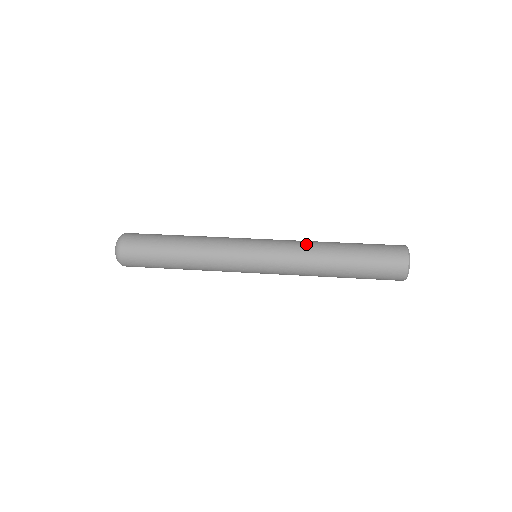
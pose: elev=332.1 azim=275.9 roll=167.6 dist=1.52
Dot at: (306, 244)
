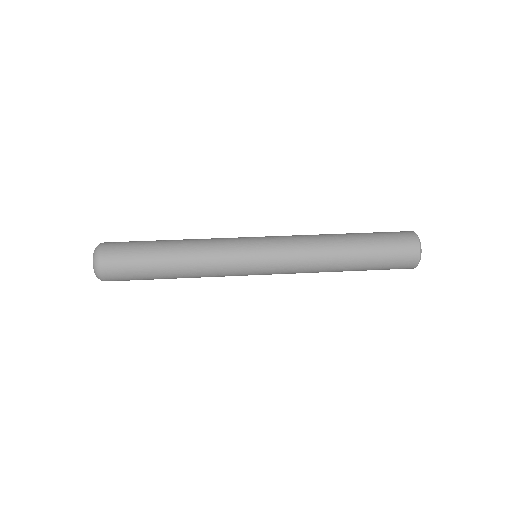
Dot at: (313, 252)
